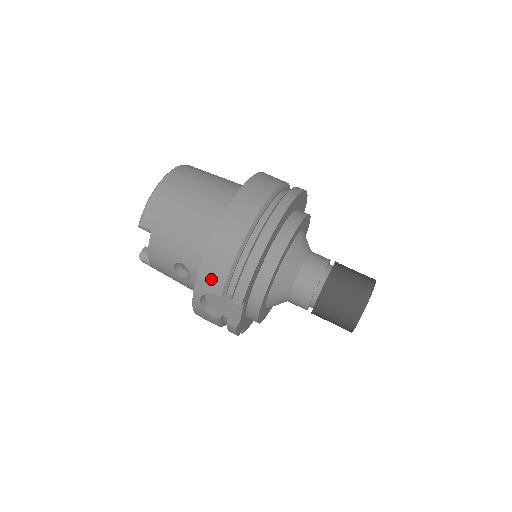
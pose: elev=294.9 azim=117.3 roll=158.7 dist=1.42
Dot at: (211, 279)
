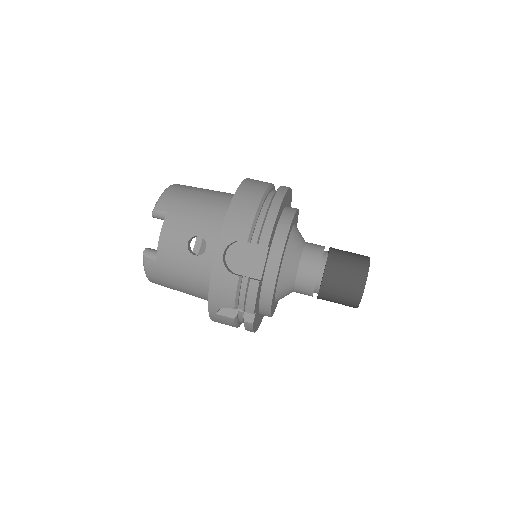
Dot at: (237, 226)
